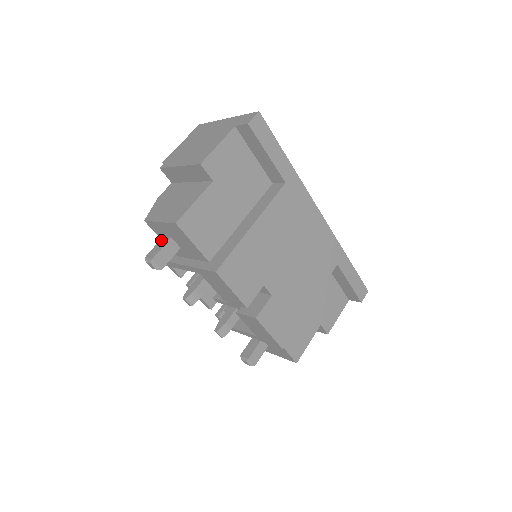
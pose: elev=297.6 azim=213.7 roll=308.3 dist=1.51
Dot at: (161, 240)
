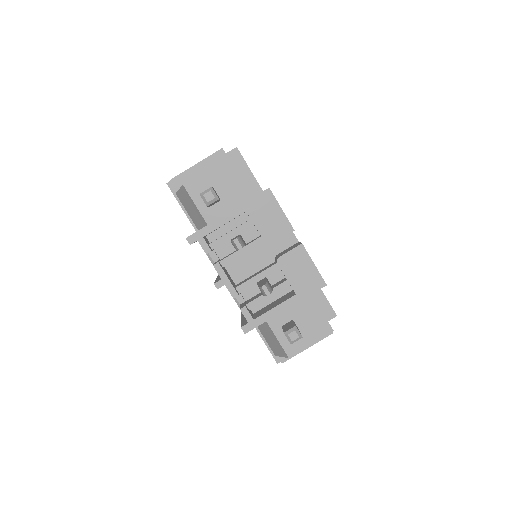
Dot at: occluded
